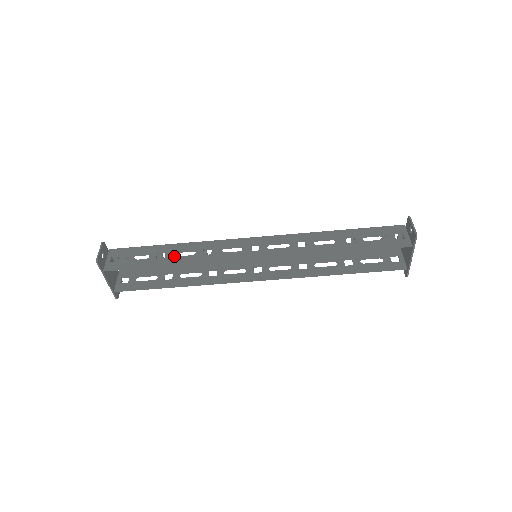
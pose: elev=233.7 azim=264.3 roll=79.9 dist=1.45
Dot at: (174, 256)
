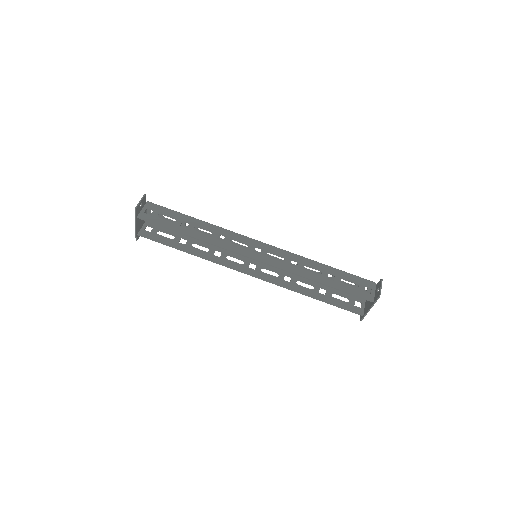
Dot at: occluded
